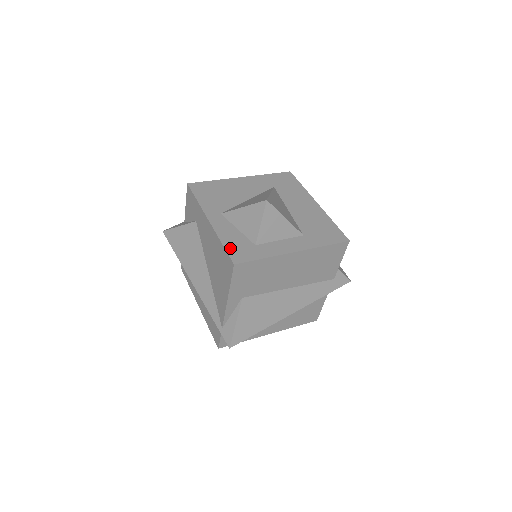
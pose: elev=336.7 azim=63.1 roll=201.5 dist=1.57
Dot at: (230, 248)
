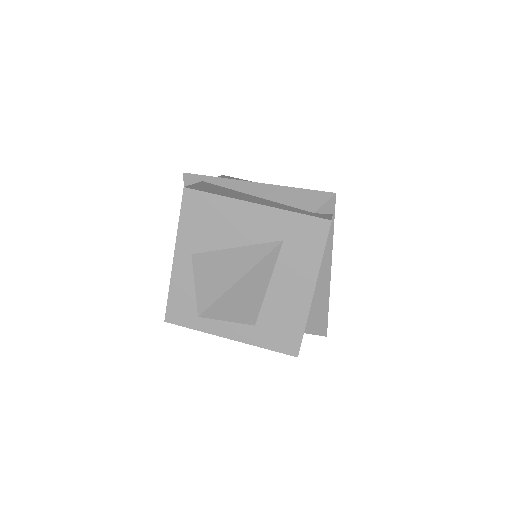
Dot at: (172, 303)
